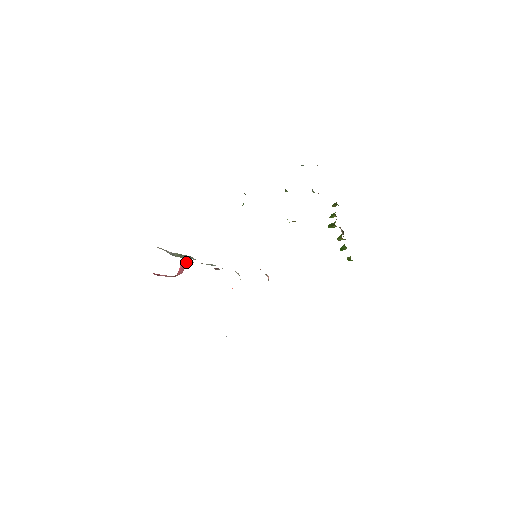
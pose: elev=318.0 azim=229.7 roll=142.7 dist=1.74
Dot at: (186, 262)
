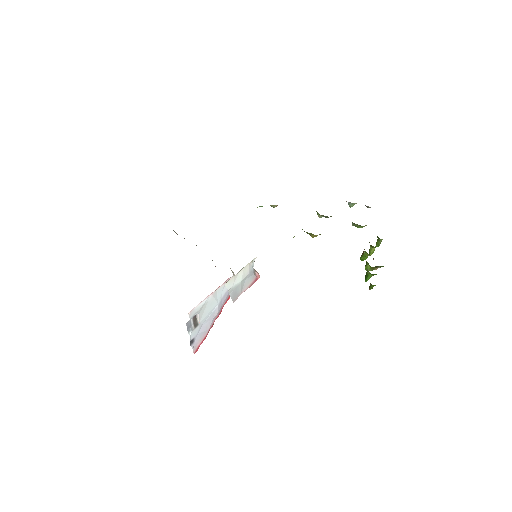
Dot at: occluded
